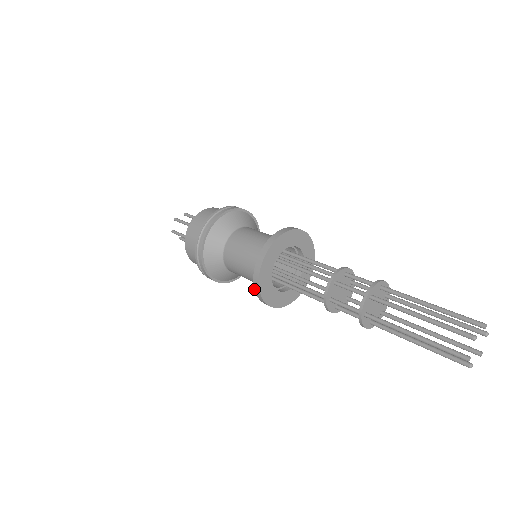
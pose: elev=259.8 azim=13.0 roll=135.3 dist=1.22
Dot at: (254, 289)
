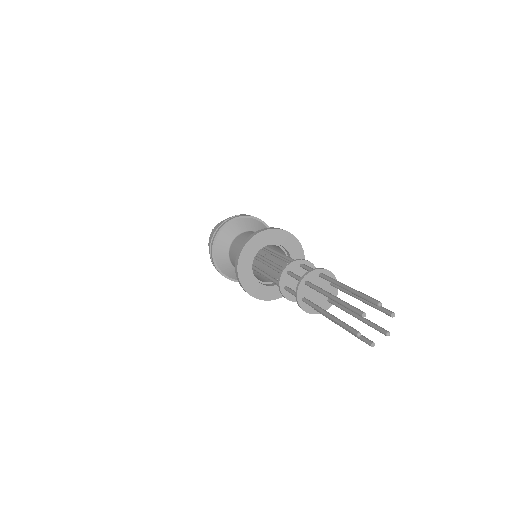
Dot at: (241, 245)
